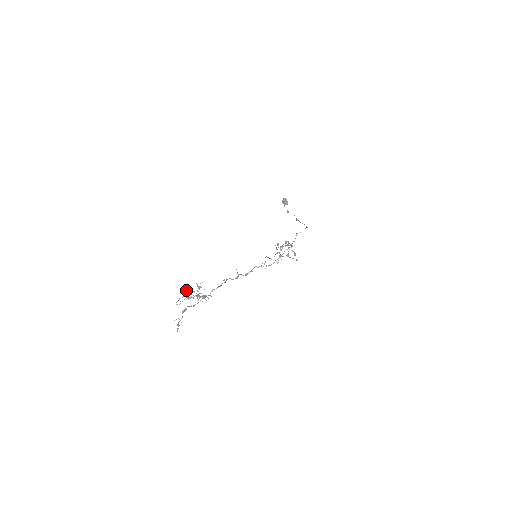
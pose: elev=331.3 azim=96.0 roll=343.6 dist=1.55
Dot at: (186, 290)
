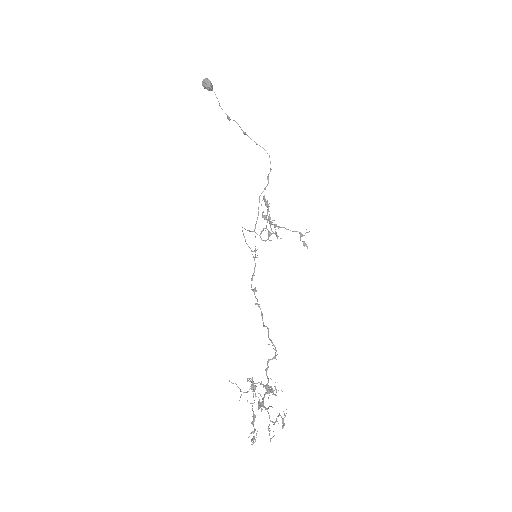
Dot at: (261, 406)
